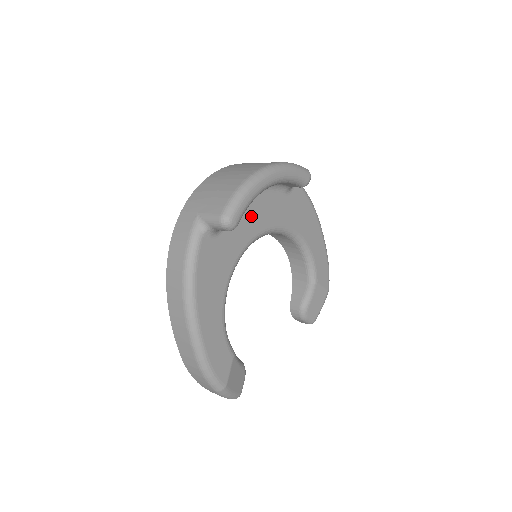
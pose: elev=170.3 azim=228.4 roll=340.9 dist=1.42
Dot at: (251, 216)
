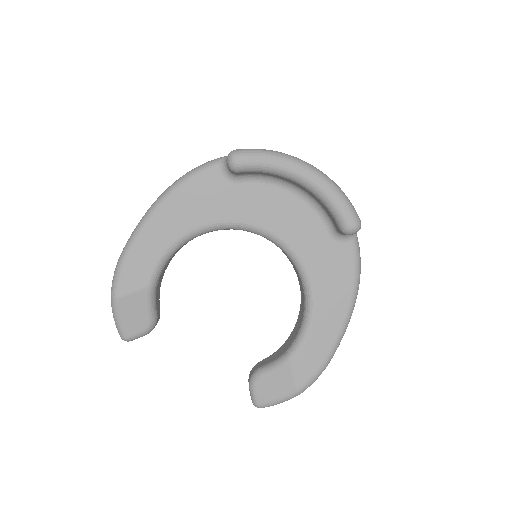
Dot at: (276, 208)
